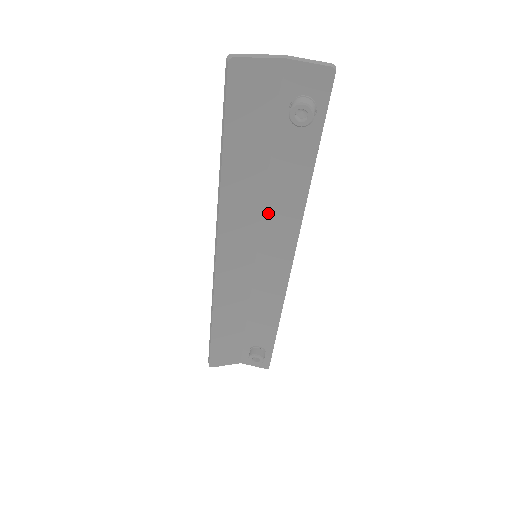
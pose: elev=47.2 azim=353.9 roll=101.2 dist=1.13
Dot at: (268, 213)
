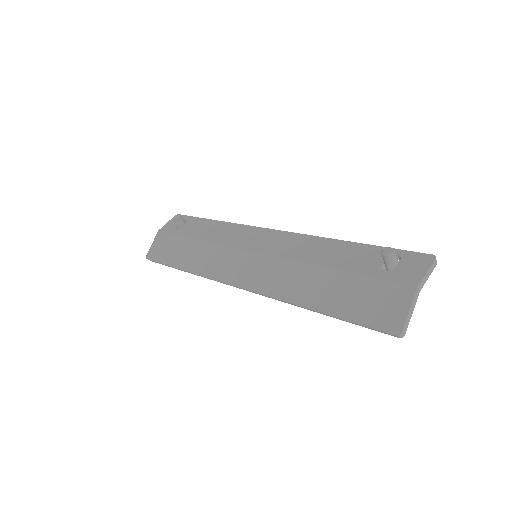
Dot at: occluded
